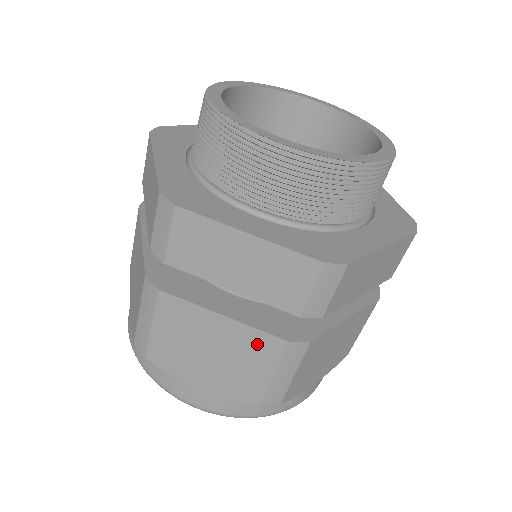
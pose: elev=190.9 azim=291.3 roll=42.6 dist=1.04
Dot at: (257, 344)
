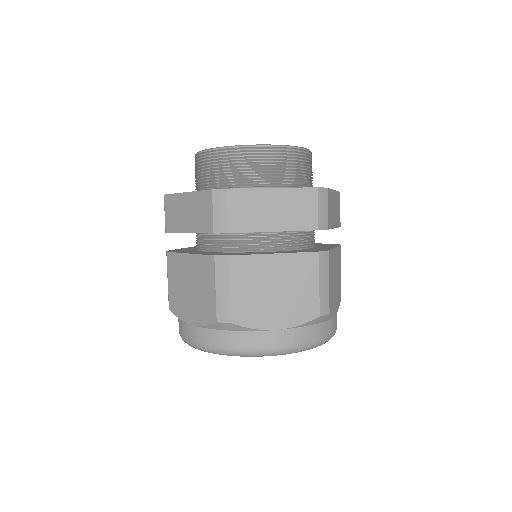
Dot at: (204, 267)
